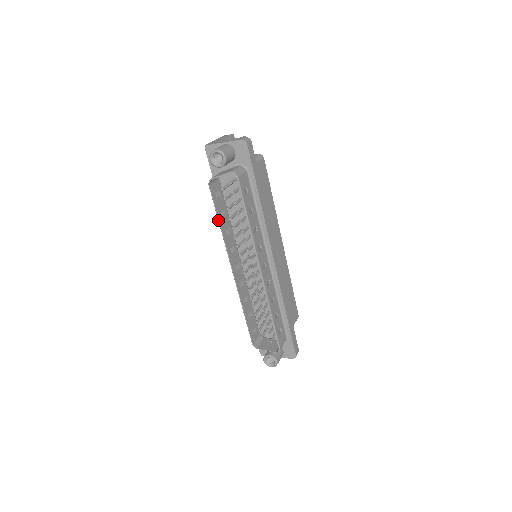
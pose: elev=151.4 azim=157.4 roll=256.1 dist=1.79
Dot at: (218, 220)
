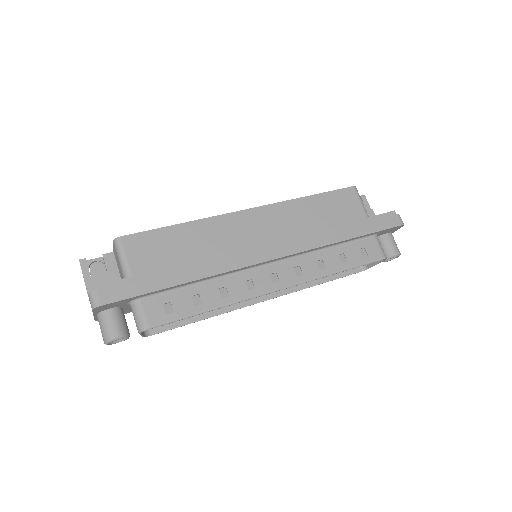
Dot at: occluded
